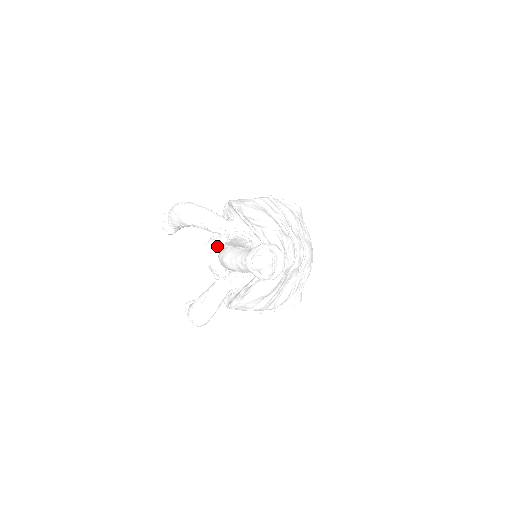
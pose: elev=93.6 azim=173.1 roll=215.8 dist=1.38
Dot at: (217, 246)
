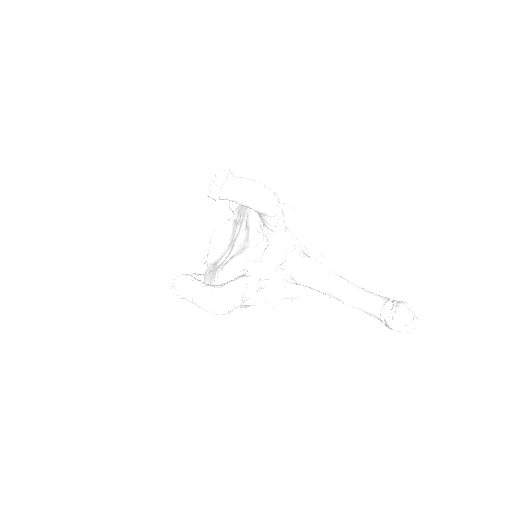
Dot at: (270, 245)
